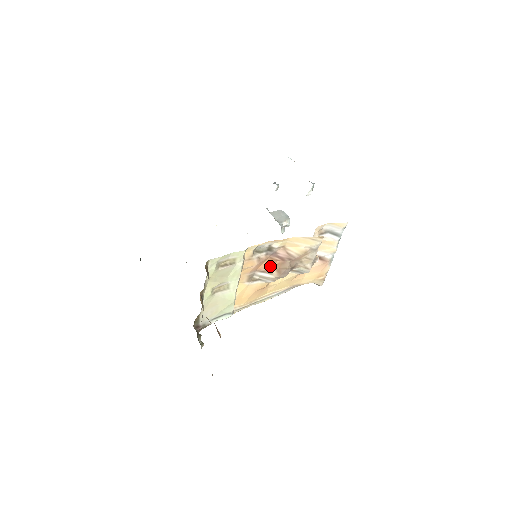
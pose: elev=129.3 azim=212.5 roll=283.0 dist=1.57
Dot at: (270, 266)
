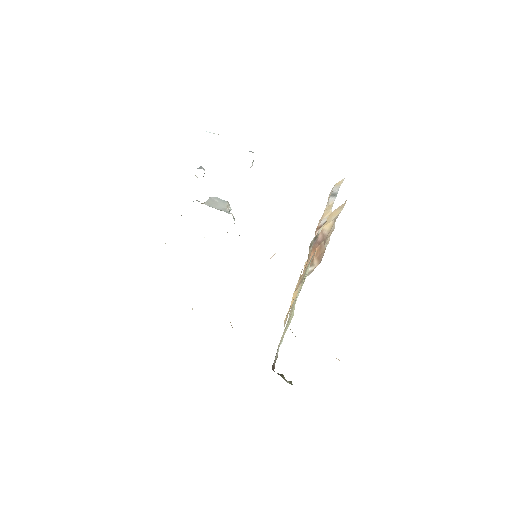
Dot at: occluded
